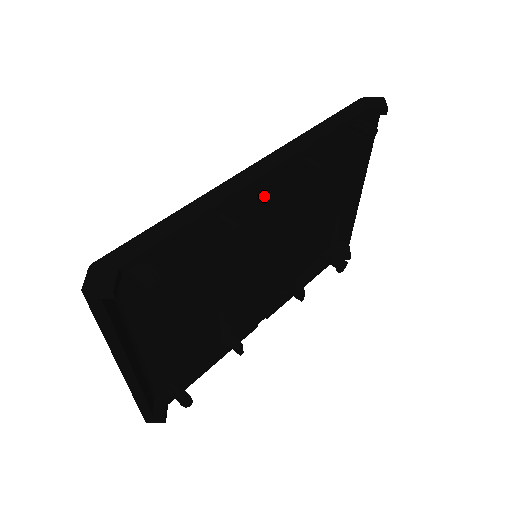
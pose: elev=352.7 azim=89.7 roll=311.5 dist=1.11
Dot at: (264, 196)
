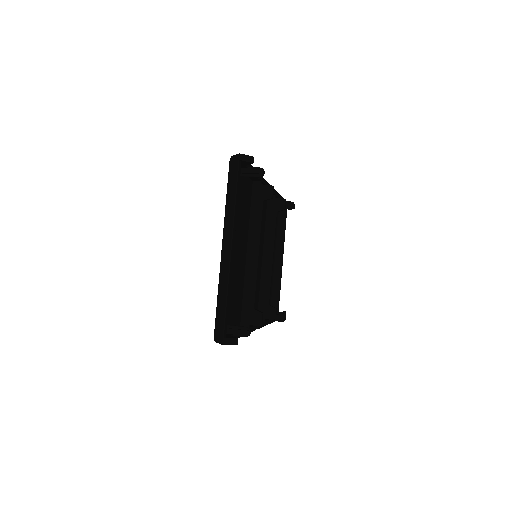
Dot at: occluded
